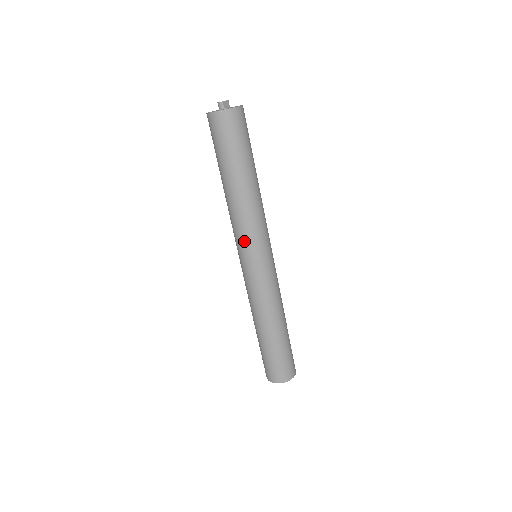
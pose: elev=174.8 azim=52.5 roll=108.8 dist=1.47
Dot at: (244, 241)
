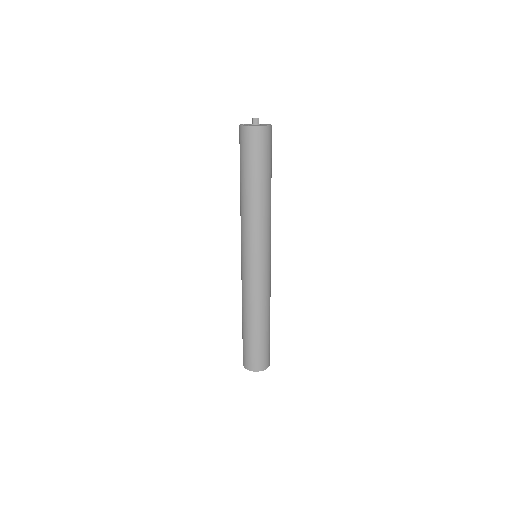
Dot at: (261, 241)
